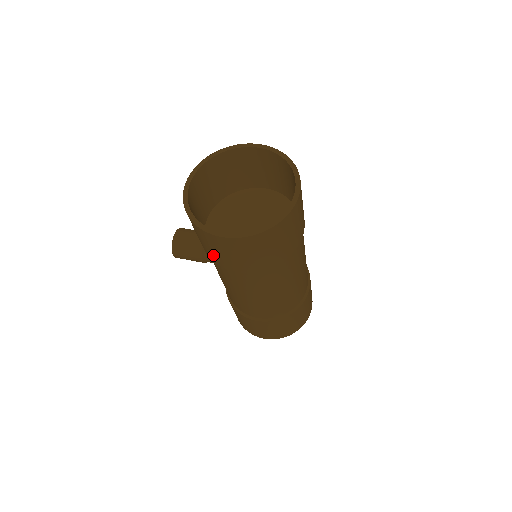
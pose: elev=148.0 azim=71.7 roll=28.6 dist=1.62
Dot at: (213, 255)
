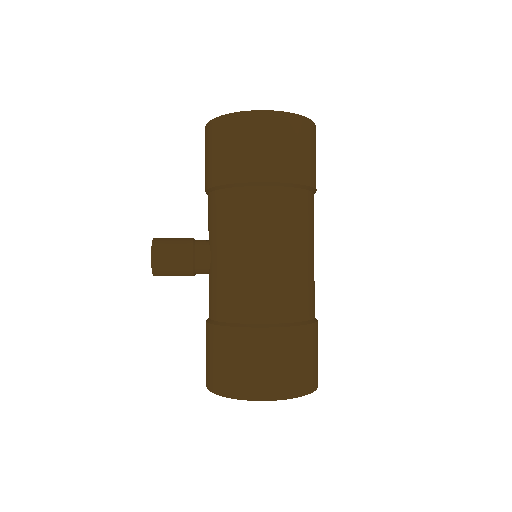
Dot at: (241, 163)
